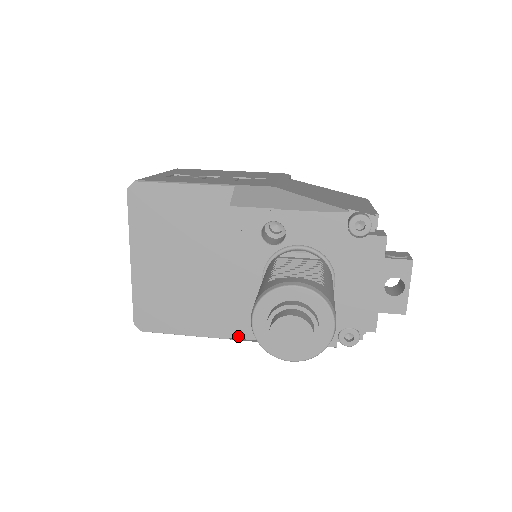
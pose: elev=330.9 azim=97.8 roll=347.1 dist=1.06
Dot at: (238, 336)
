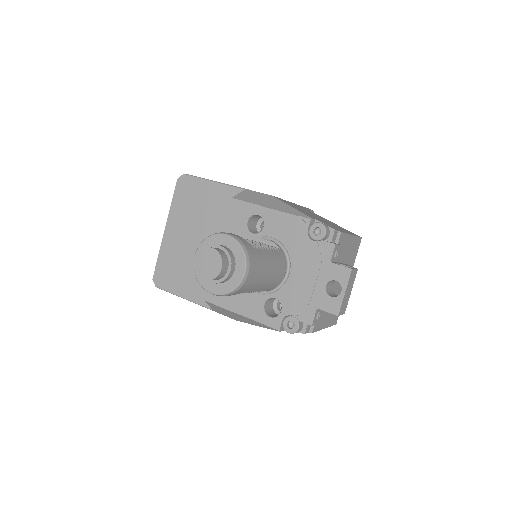
Dot at: (212, 301)
